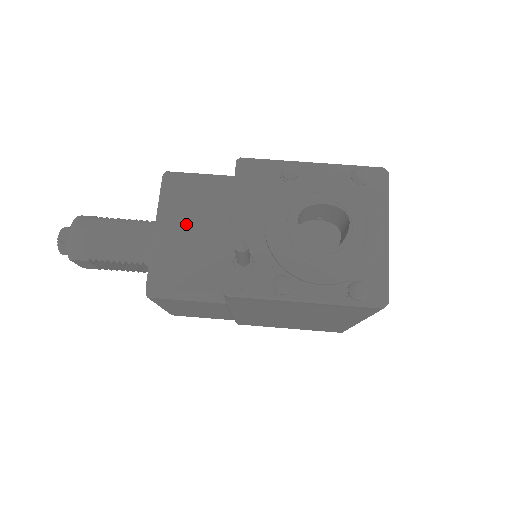
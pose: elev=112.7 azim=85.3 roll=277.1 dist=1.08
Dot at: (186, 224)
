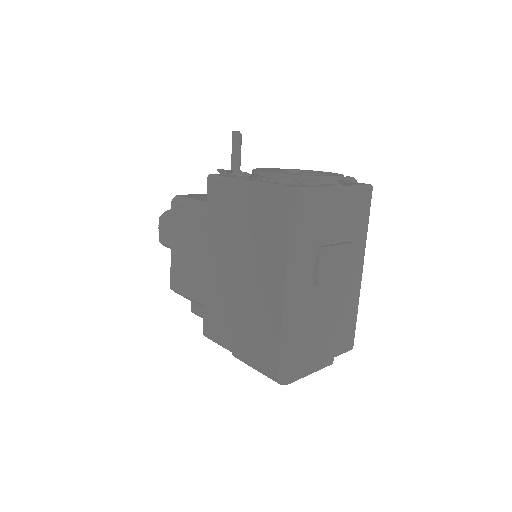
Dot at: occluded
